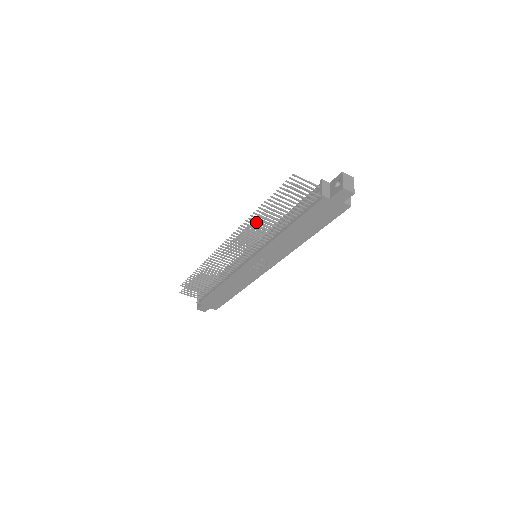
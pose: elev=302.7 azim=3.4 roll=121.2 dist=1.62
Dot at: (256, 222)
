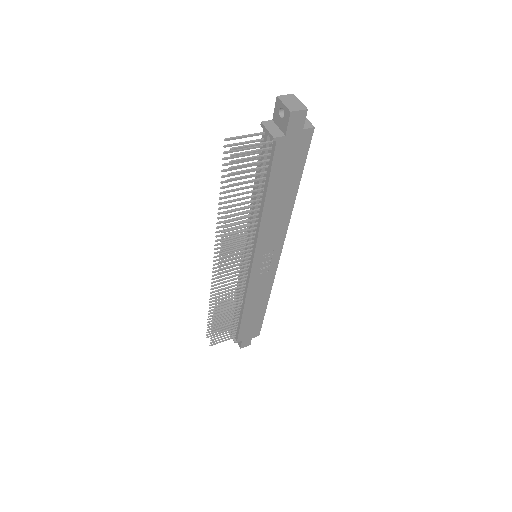
Dot at: (227, 221)
